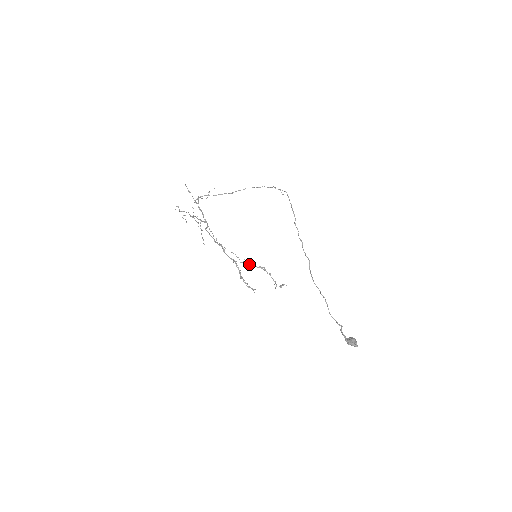
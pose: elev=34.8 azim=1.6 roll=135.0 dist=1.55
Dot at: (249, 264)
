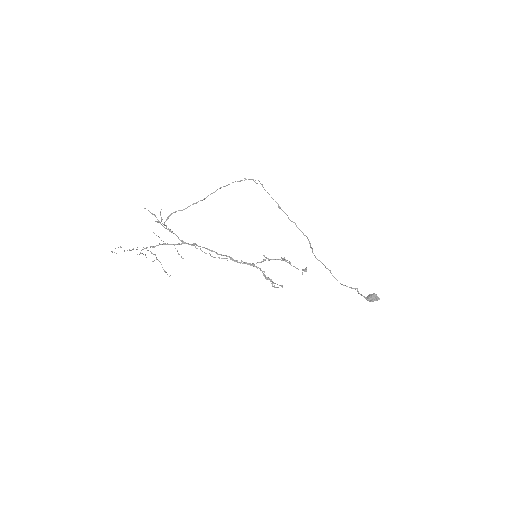
Dot at: occluded
